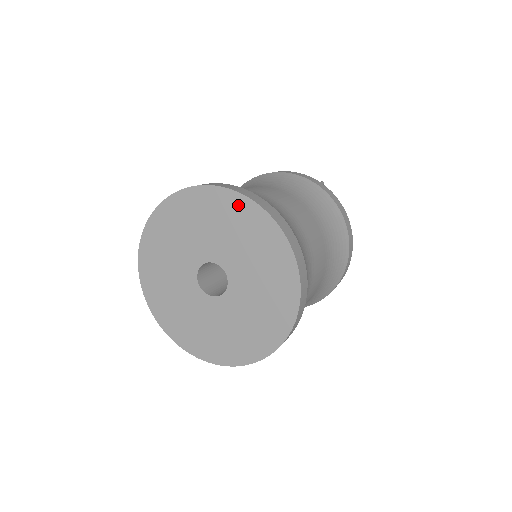
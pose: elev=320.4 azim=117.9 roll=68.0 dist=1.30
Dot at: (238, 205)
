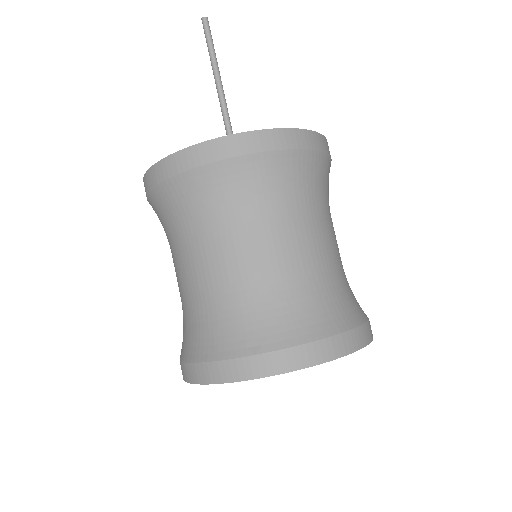
Dot at: occluded
